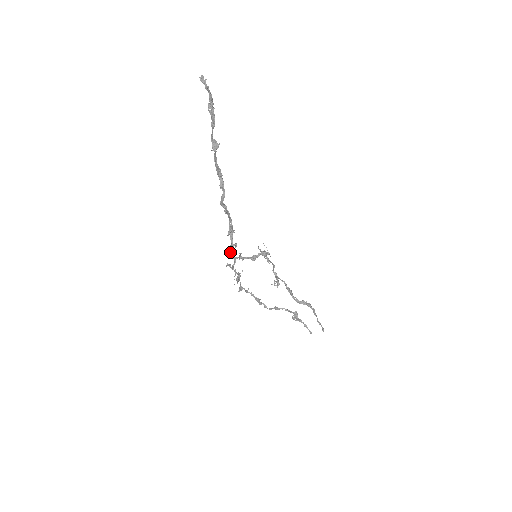
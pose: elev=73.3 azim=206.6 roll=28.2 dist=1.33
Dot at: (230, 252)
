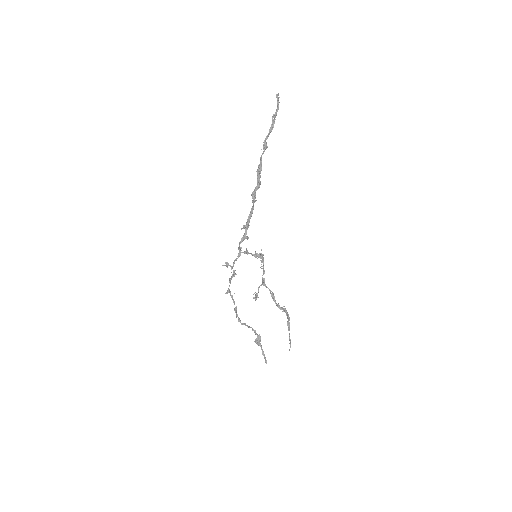
Dot at: (240, 243)
